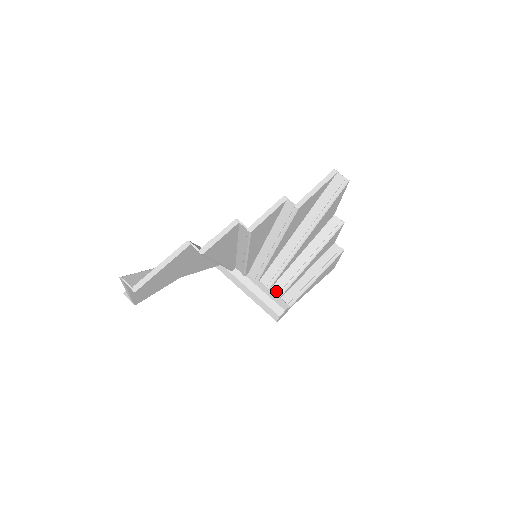
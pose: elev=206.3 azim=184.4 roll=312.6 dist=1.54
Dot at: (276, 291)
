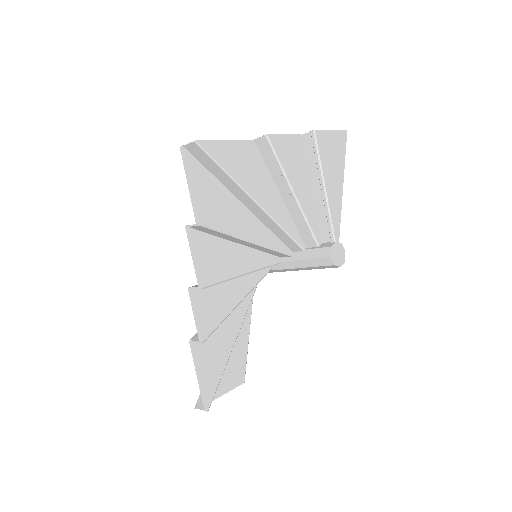
Dot at: (311, 245)
